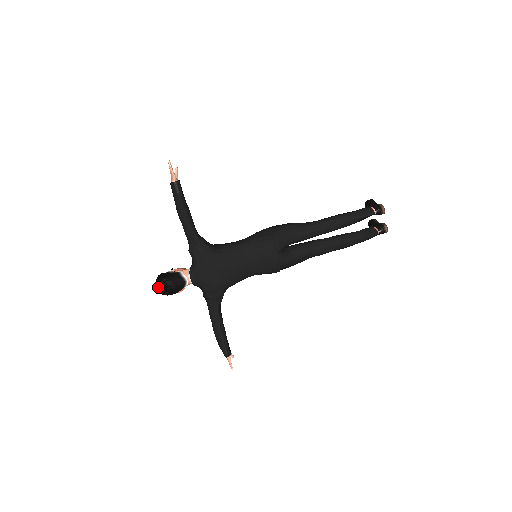
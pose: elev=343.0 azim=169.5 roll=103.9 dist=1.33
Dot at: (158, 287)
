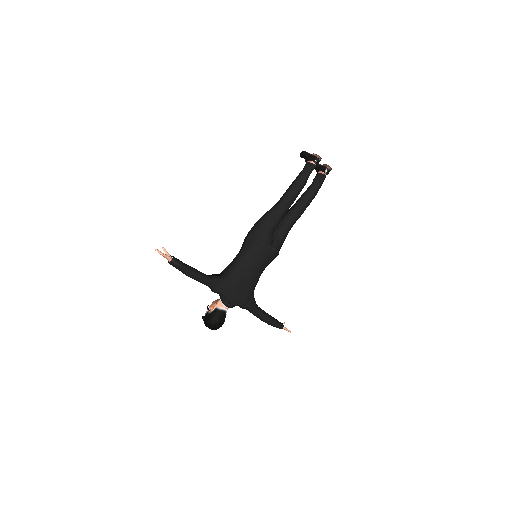
Dot at: (210, 328)
